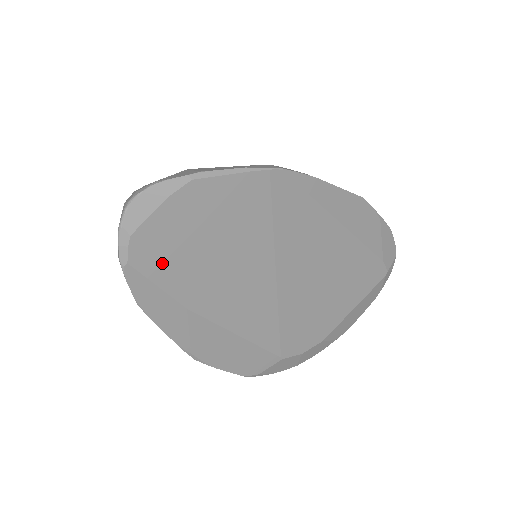
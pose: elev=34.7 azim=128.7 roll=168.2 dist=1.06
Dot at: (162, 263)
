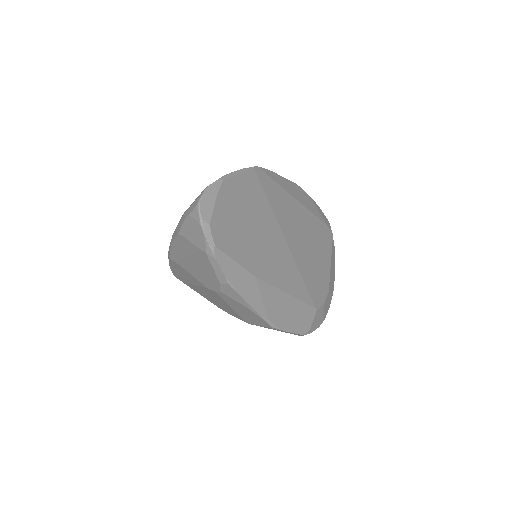
Dot at: (231, 243)
